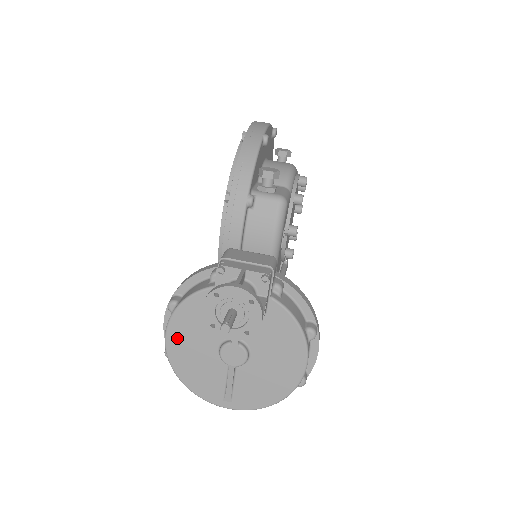
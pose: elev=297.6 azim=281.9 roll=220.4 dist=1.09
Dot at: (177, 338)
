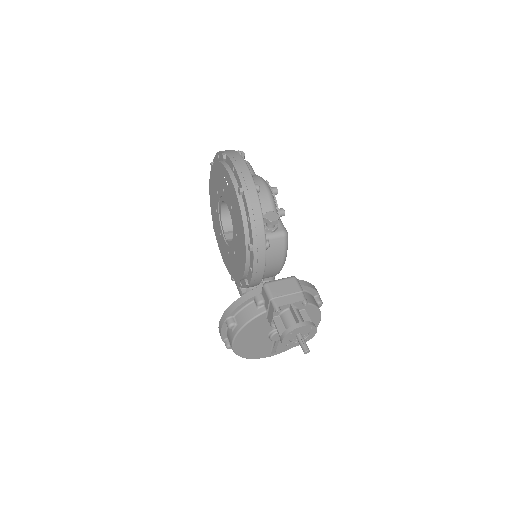
Dot at: (241, 342)
